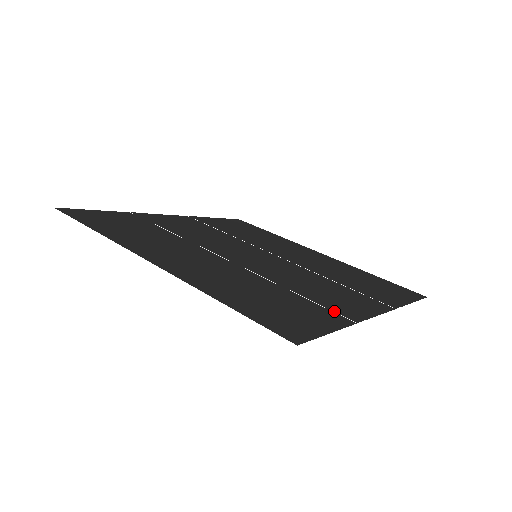
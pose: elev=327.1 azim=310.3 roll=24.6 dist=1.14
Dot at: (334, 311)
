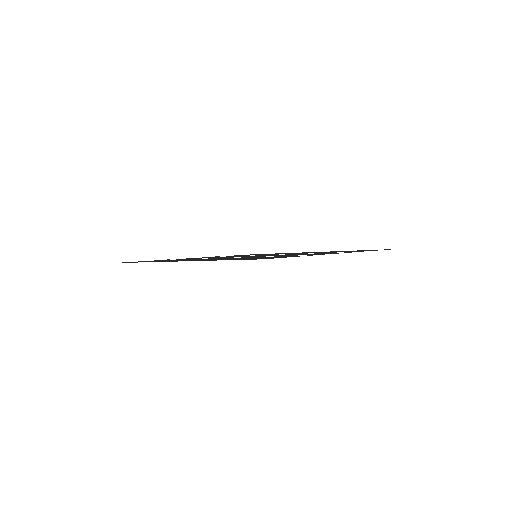
Dot at: occluded
